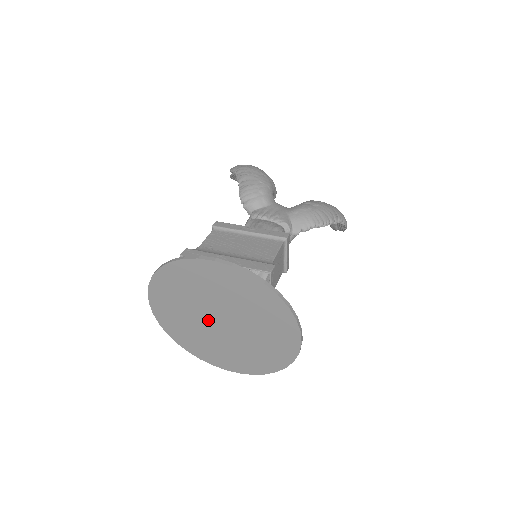
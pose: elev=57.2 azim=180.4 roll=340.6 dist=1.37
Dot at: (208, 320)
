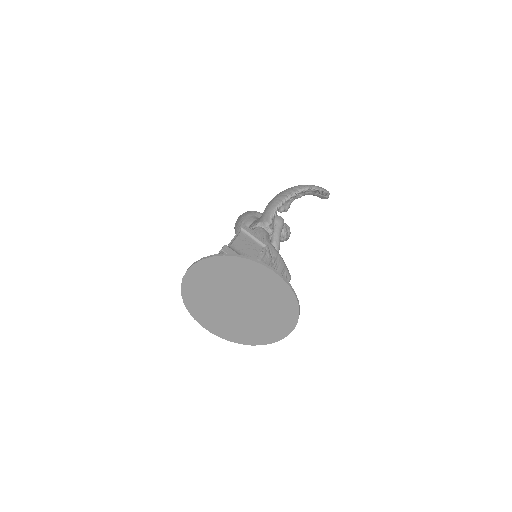
Dot at: (234, 310)
